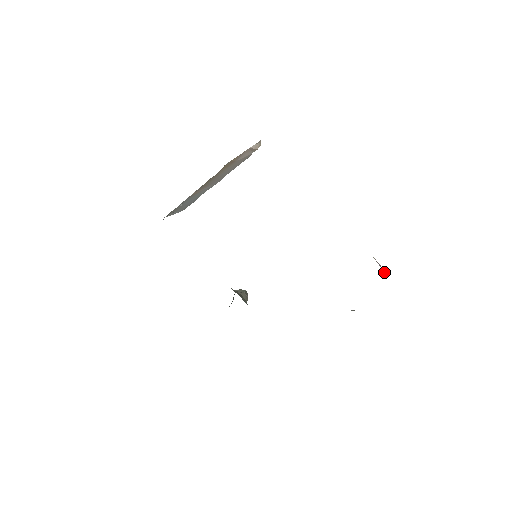
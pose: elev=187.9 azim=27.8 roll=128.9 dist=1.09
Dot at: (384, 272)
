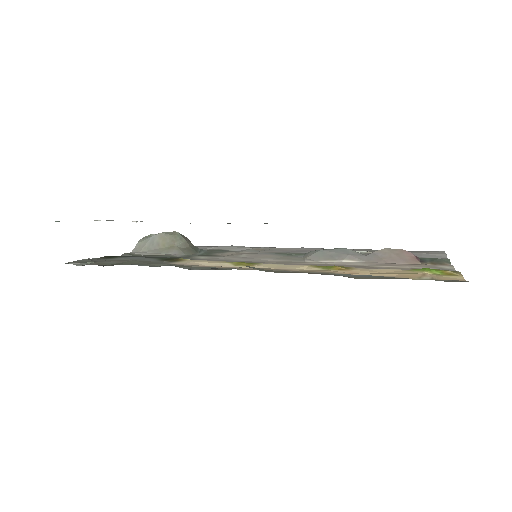
Dot at: (419, 259)
